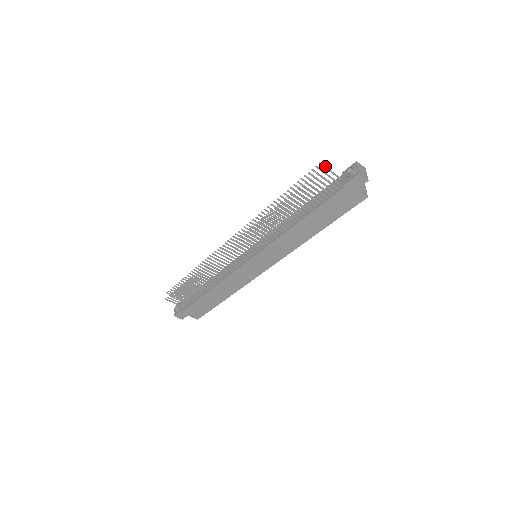
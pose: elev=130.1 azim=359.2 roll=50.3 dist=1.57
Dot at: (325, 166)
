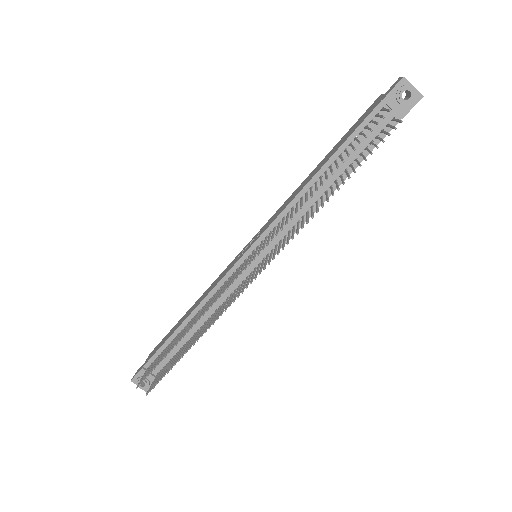
Dot at: (387, 109)
